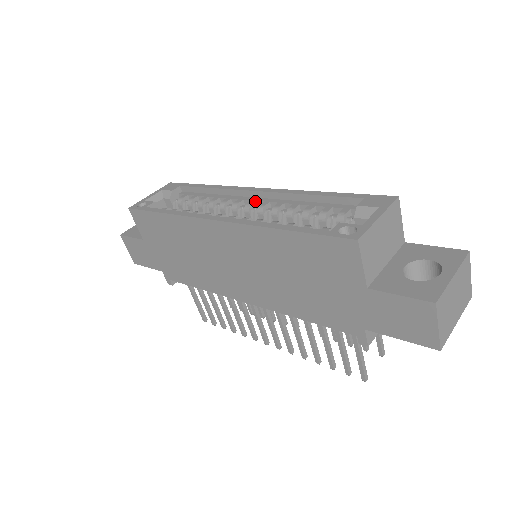
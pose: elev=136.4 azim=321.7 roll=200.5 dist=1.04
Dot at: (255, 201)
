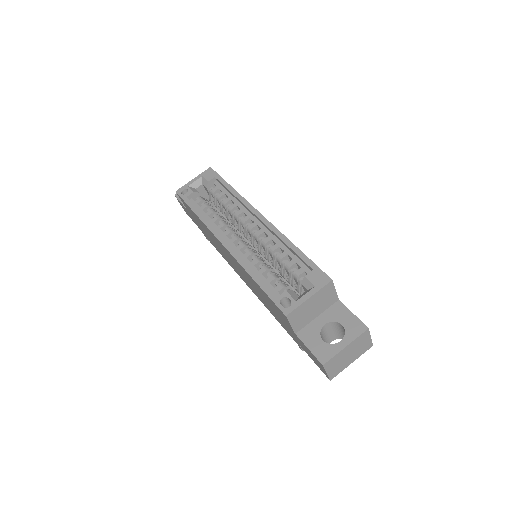
Dot at: (256, 225)
